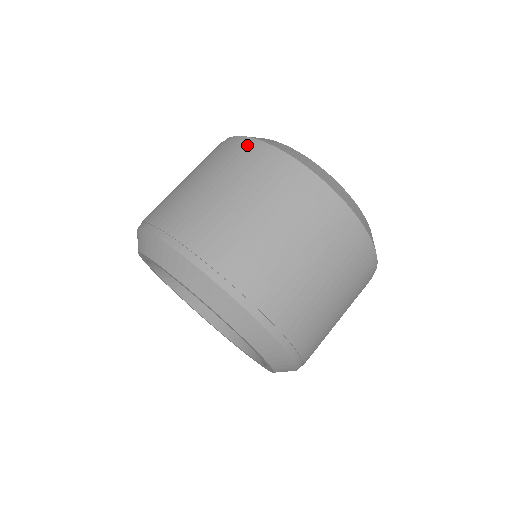
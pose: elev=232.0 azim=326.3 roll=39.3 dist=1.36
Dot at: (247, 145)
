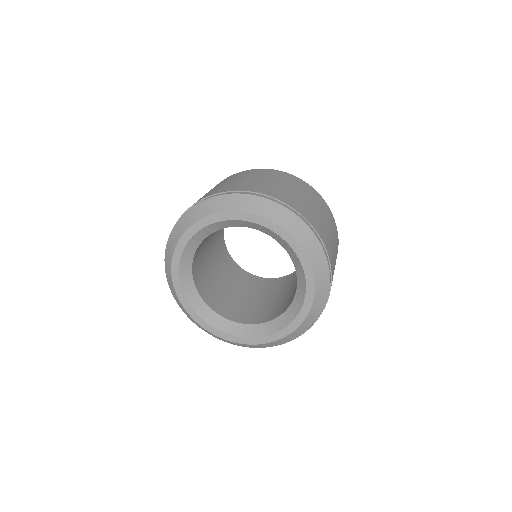
Dot at: (280, 171)
